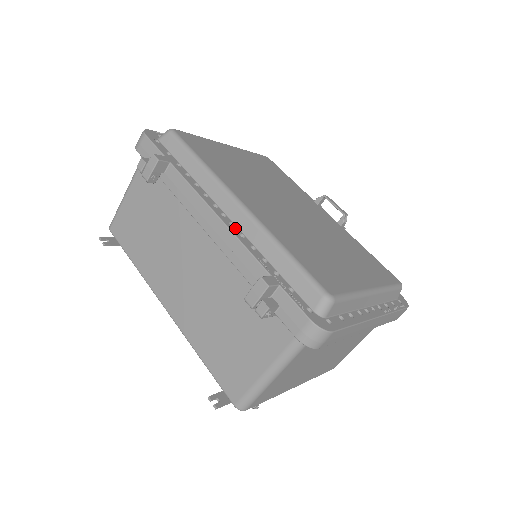
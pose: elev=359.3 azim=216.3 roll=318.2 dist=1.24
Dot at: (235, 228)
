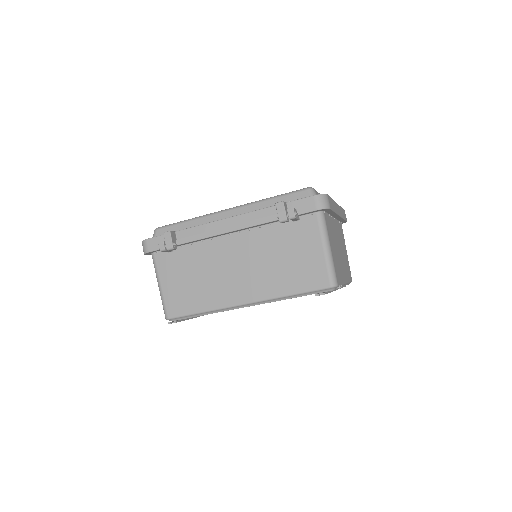
Dot at: occluded
